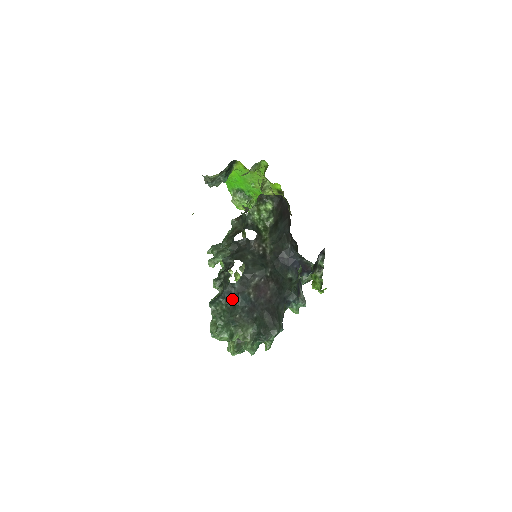
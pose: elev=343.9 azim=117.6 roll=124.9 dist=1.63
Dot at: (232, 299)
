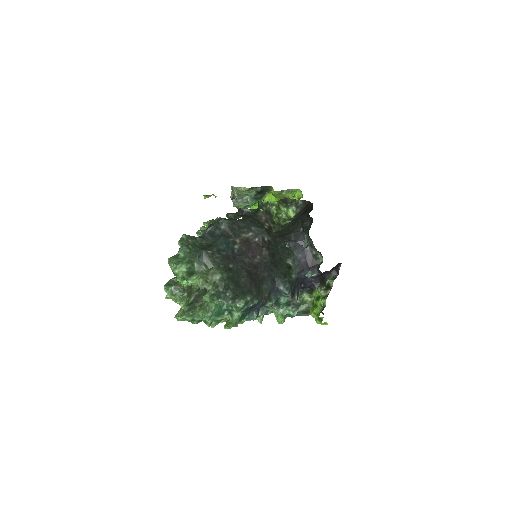
Dot at: (211, 239)
